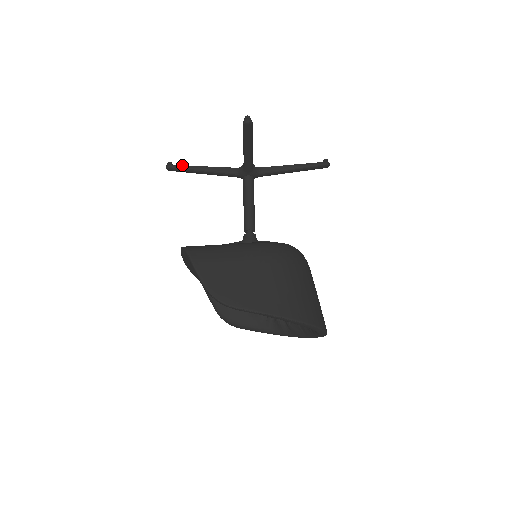
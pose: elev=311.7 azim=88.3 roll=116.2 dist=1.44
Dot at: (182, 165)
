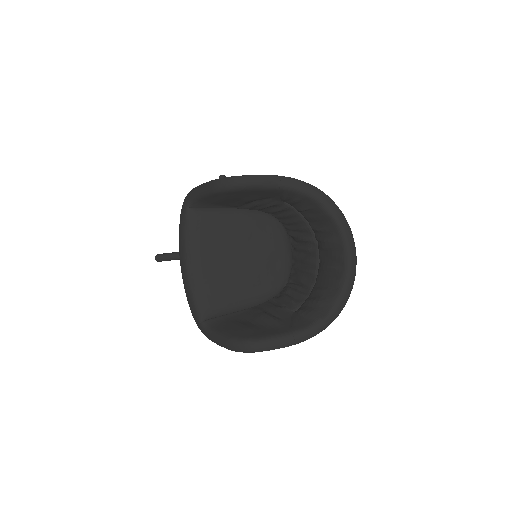
Dot at: (170, 253)
